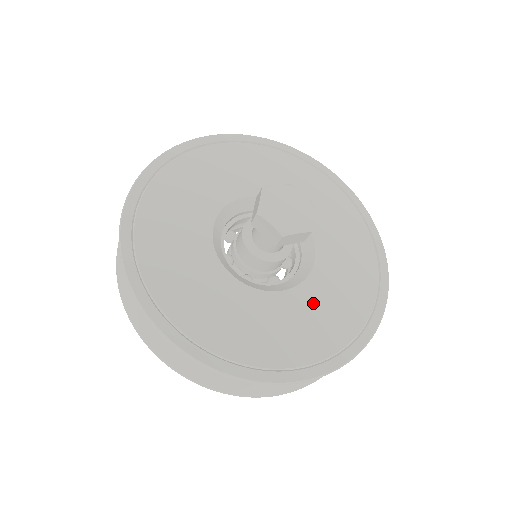
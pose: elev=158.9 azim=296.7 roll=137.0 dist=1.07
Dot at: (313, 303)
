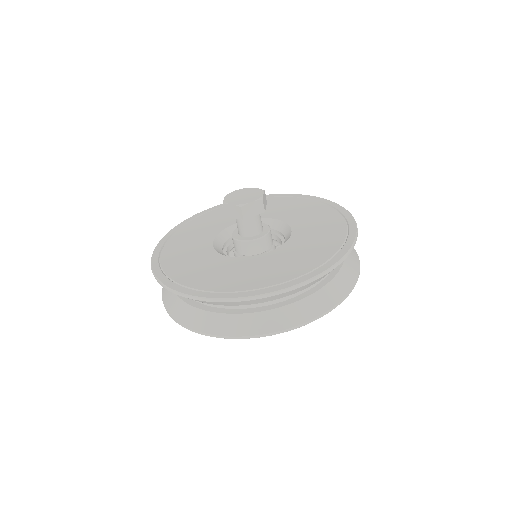
Dot at: (306, 222)
